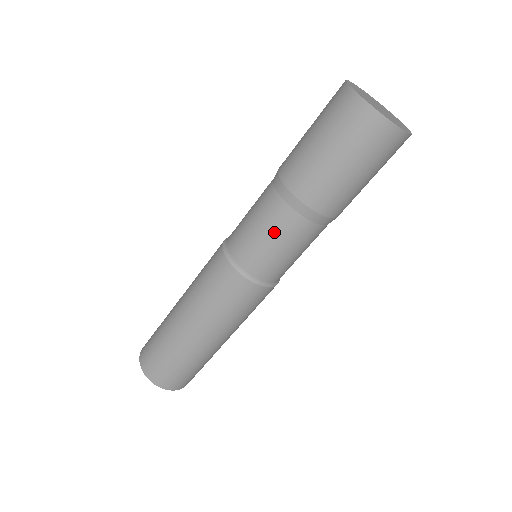
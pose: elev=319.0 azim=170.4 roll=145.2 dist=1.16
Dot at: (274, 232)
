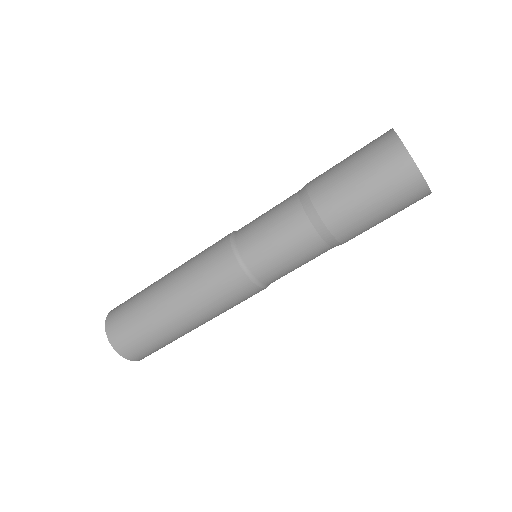
Dot at: (291, 246)
